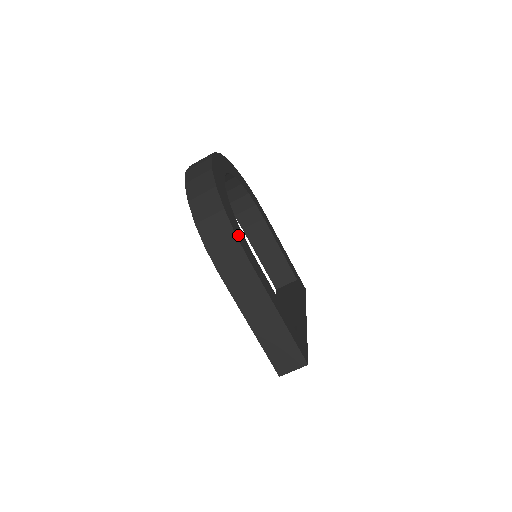
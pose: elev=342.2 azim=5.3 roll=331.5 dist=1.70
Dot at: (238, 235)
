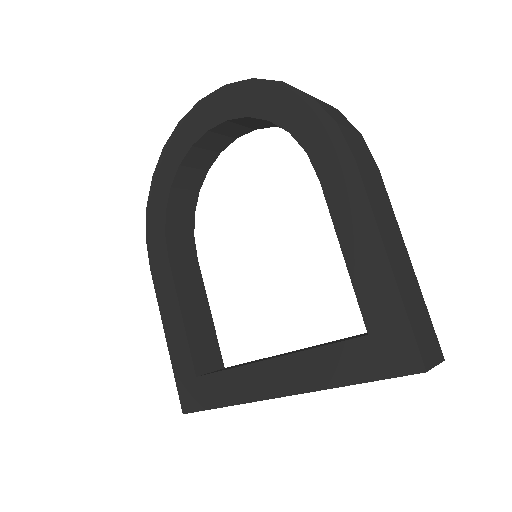
Dot at: occluded
